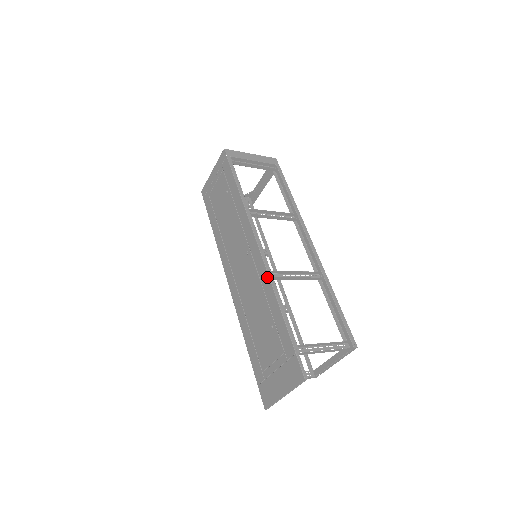
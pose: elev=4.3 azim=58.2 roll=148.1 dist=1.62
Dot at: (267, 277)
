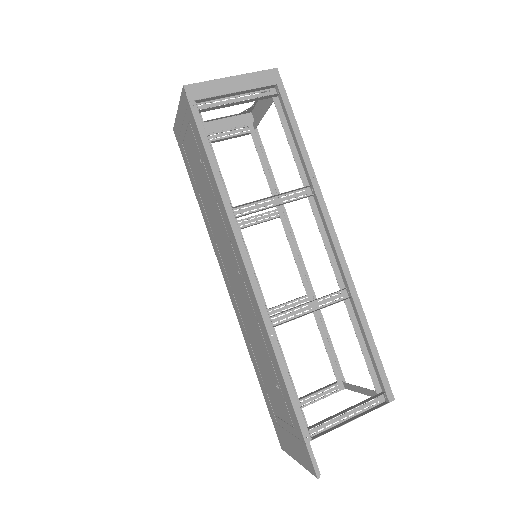
Dot at: (264, 328)
